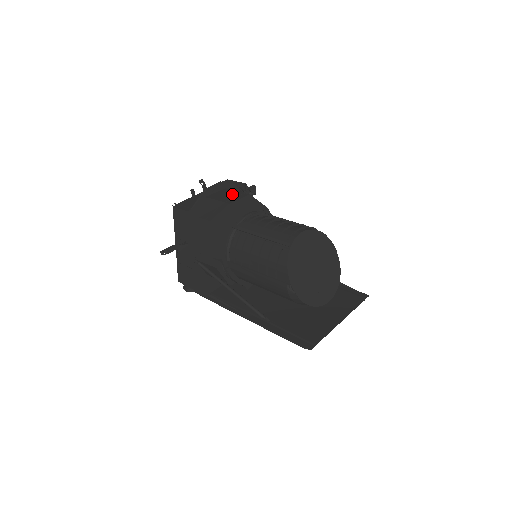
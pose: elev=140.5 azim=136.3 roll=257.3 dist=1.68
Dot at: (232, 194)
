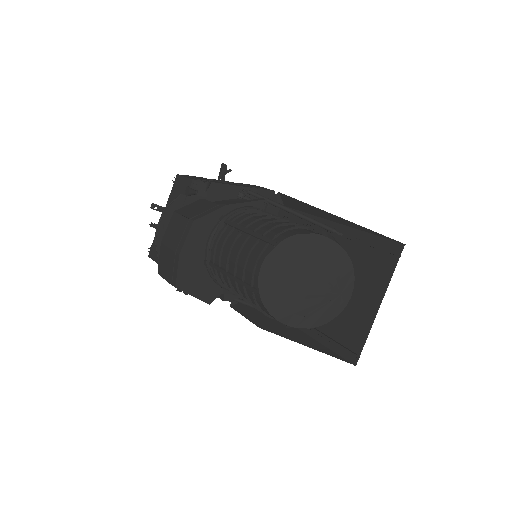
Dot at: (179, 228)
